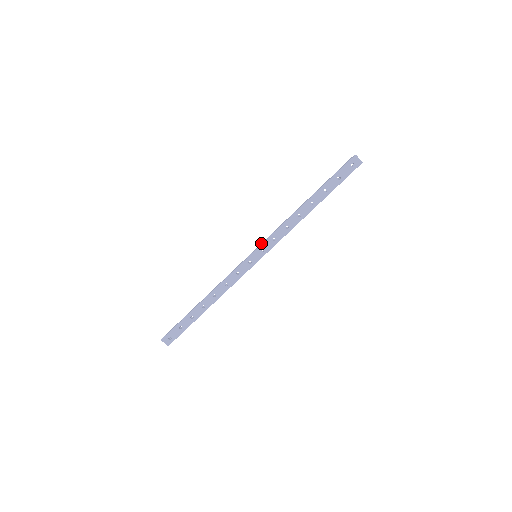
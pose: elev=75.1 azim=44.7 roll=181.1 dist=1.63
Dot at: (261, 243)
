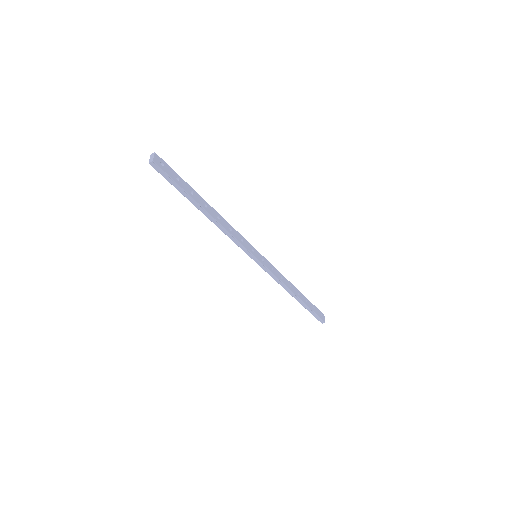
Dot at: occluded
